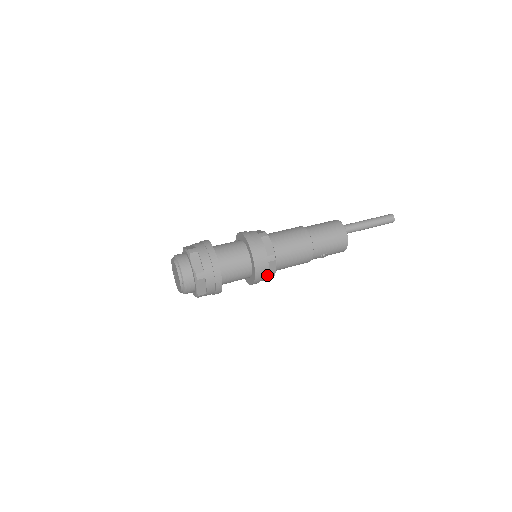
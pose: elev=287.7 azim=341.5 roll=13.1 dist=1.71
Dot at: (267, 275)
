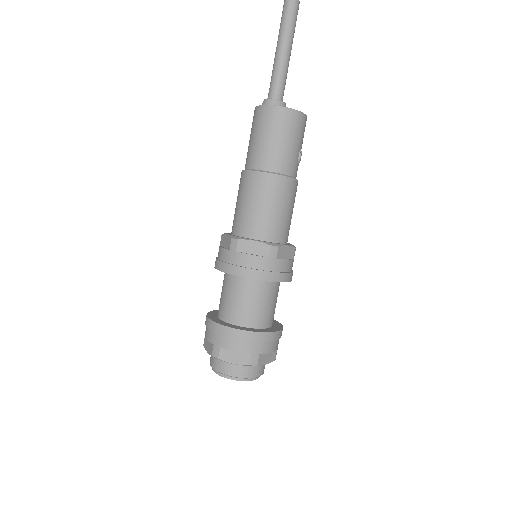
Dot at: (291, 261)
